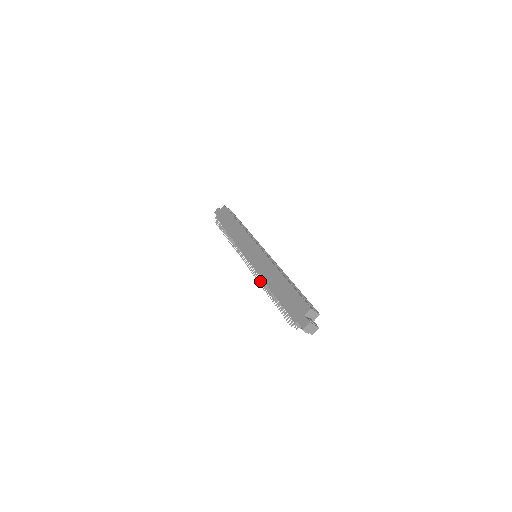
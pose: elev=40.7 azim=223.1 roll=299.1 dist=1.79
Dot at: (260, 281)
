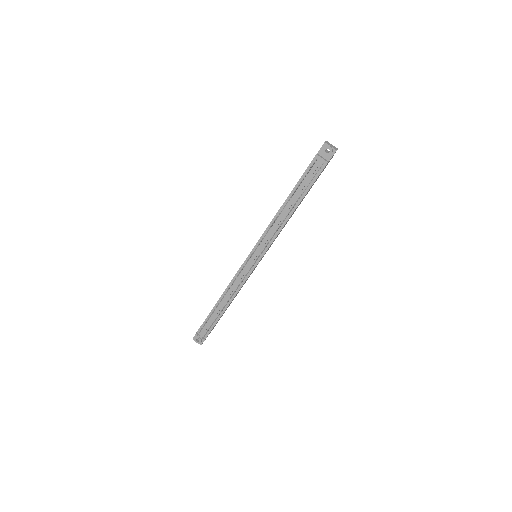
Dot at: (270, 239)
